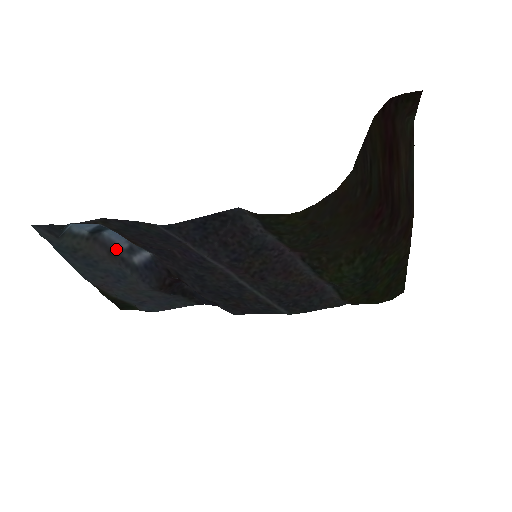
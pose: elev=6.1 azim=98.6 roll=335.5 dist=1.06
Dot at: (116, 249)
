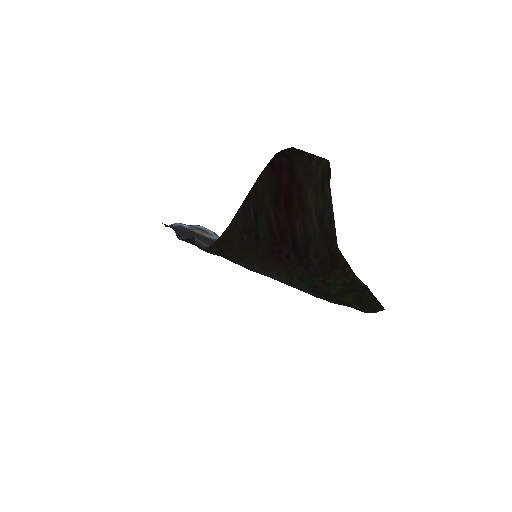
Dot at: occluded
